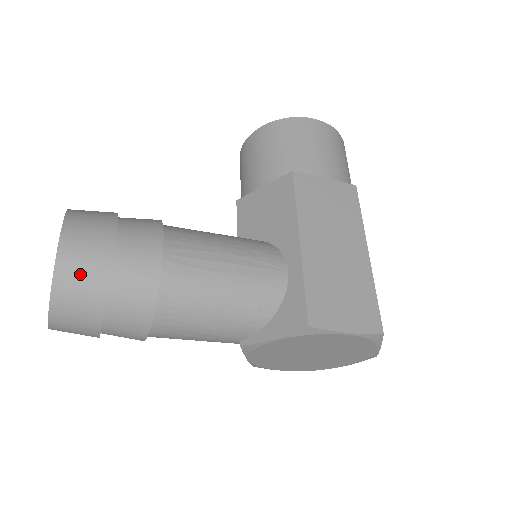
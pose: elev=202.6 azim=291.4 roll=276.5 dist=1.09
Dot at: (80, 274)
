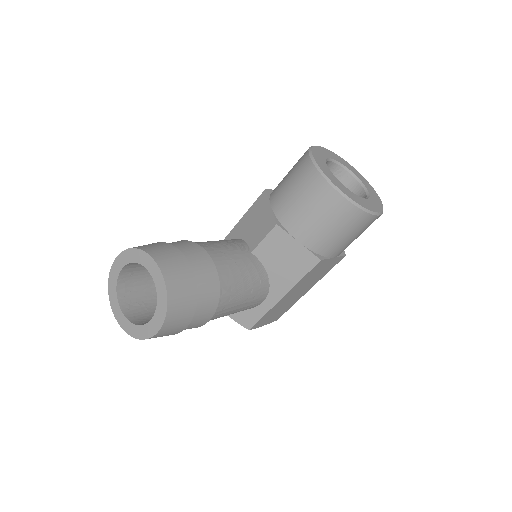
Dot at: occluded
